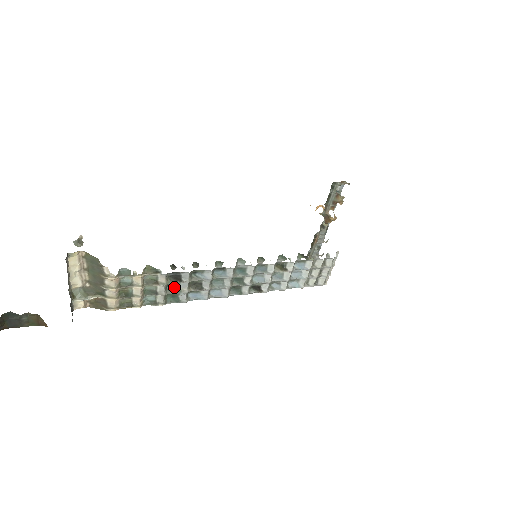
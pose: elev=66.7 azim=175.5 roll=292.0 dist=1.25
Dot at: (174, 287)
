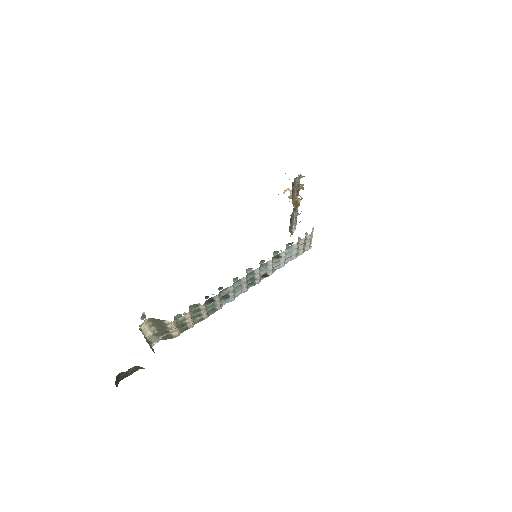
Dot at: (211, 305)
